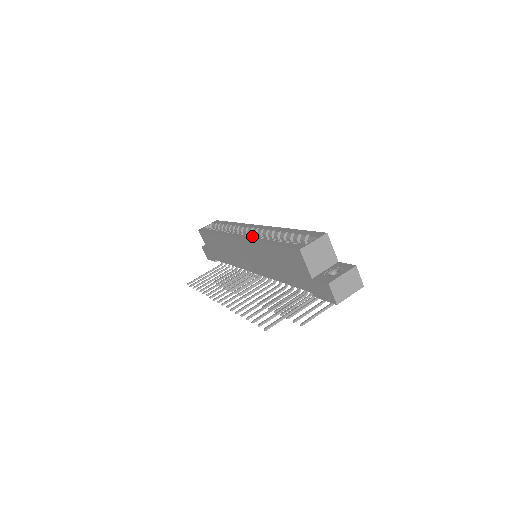
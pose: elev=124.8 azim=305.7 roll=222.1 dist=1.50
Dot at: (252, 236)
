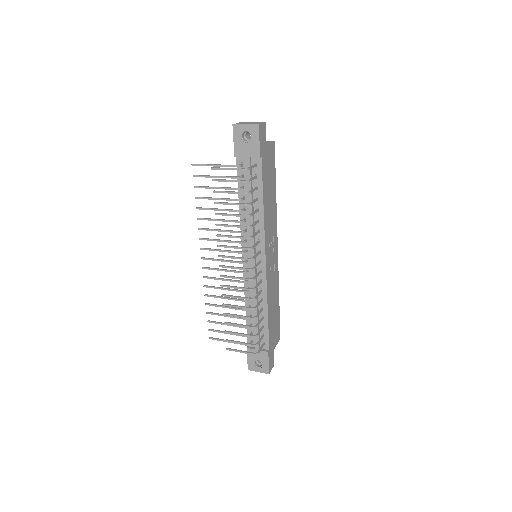
Dot at: occluded
